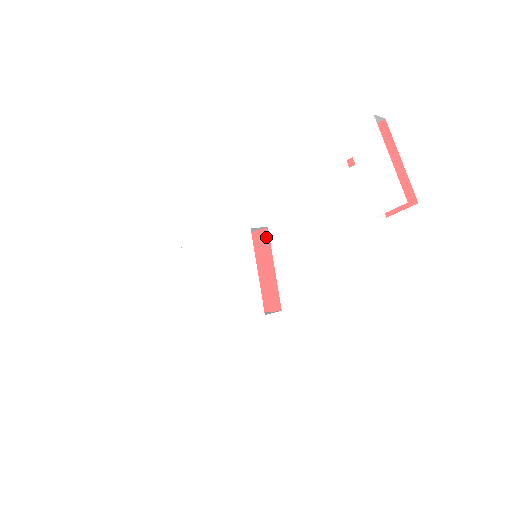
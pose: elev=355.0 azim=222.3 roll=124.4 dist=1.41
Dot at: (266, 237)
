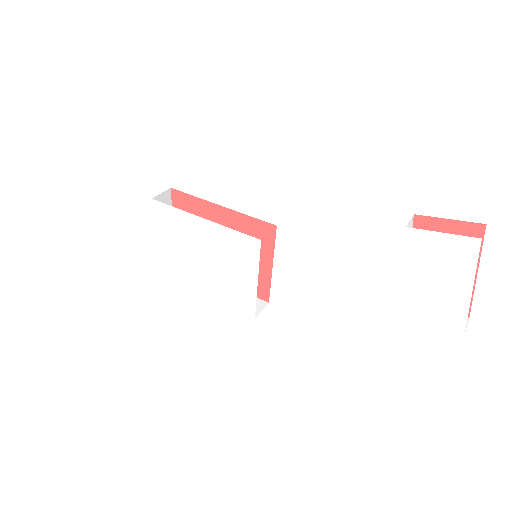
Dot at: (271, 233)
